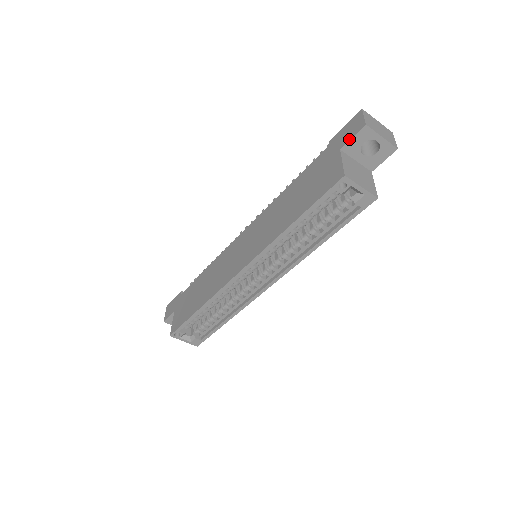
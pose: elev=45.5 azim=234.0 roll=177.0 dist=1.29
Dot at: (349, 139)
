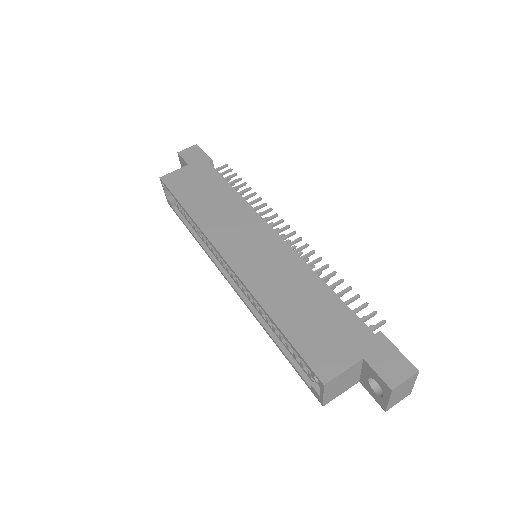
Dot at: (376, 369)
